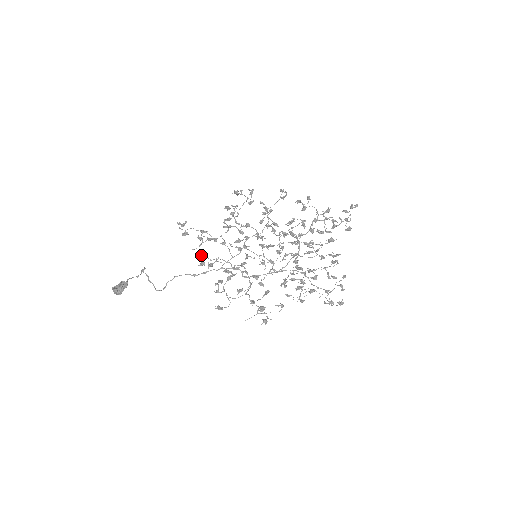
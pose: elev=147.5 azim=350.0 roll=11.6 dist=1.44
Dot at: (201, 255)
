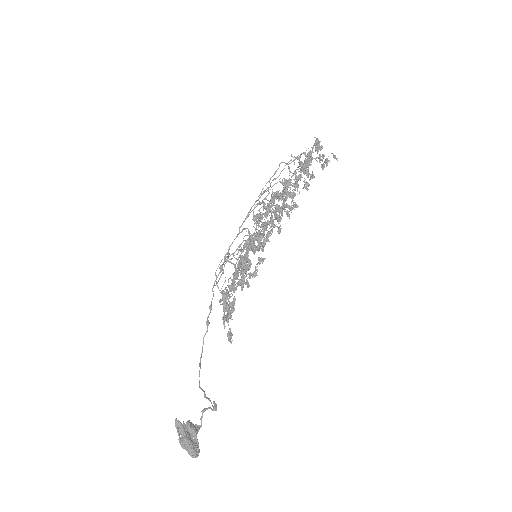
Dot at: (227, 318)
